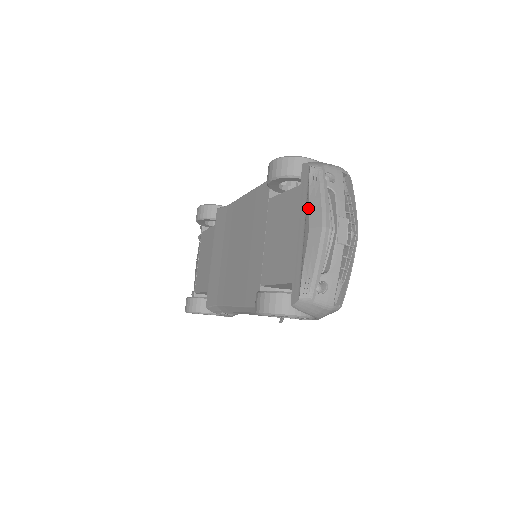
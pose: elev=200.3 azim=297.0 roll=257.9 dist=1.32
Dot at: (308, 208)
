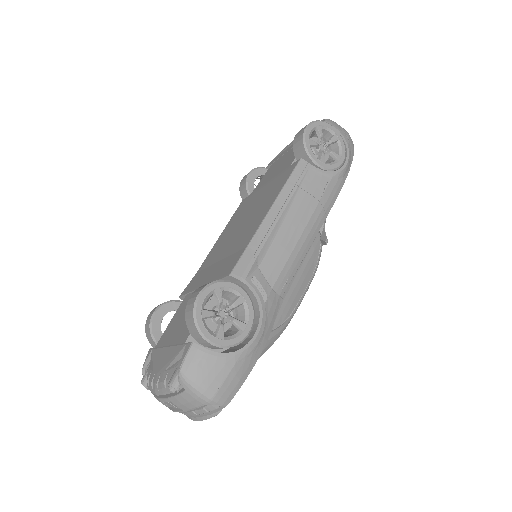
Dot at: (288, 145)
